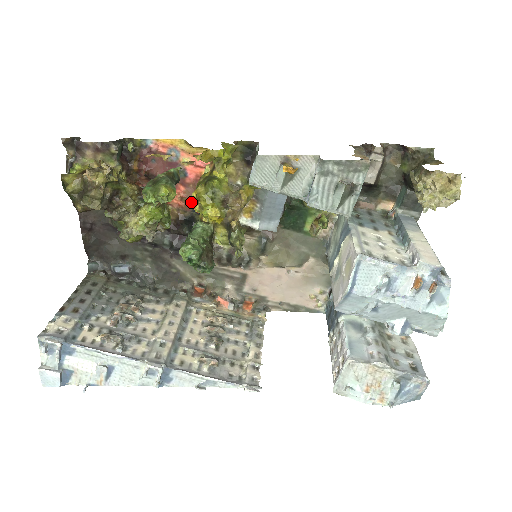
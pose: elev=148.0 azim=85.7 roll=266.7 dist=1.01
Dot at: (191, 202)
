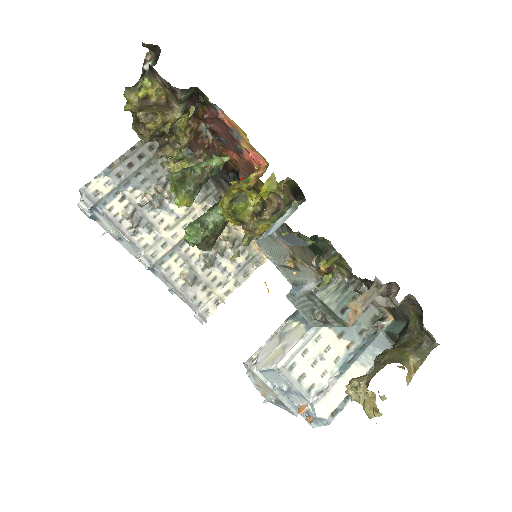
Dot at: (240, 169)
